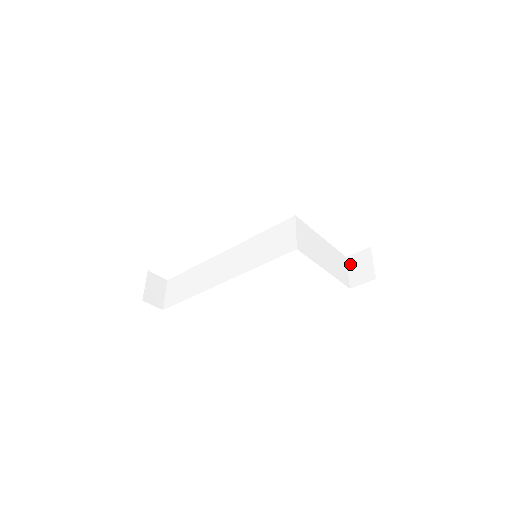
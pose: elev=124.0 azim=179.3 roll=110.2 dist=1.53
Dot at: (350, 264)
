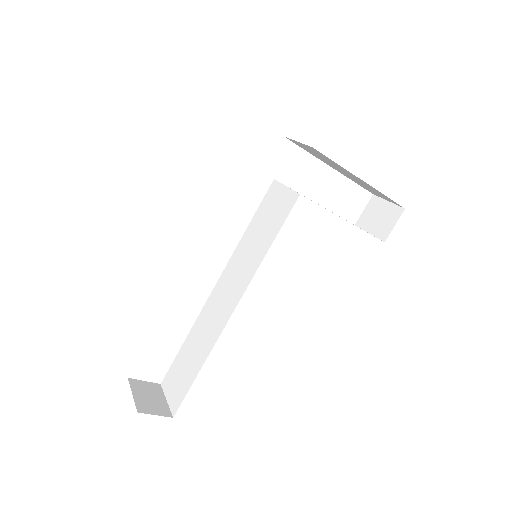
Dot at: (364, 225)
